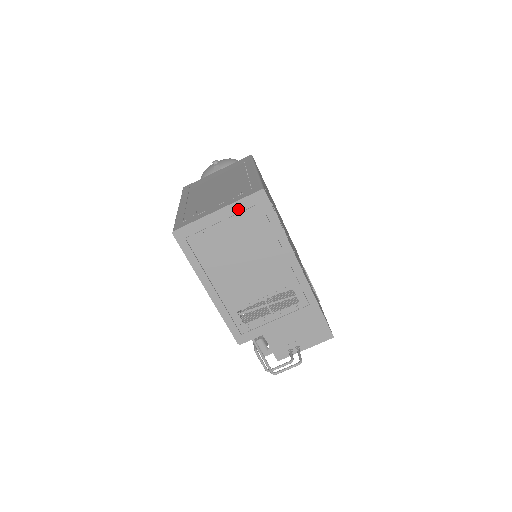
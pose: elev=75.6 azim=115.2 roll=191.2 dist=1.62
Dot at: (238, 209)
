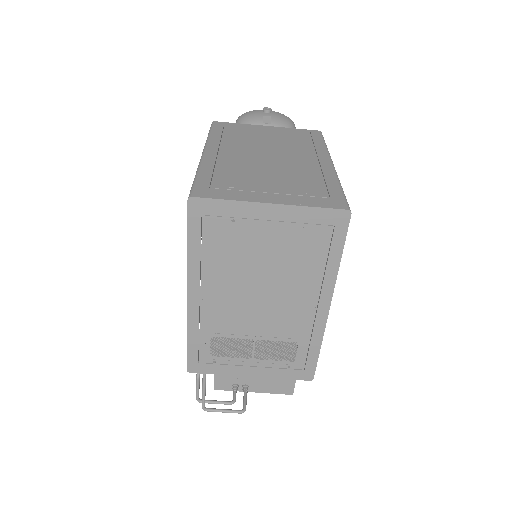
Dot at: (300, 217)
